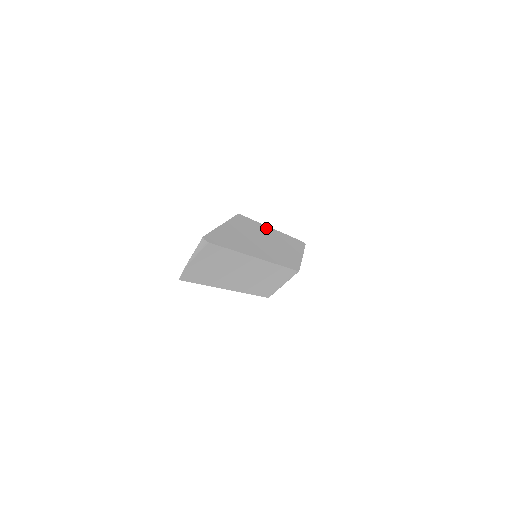
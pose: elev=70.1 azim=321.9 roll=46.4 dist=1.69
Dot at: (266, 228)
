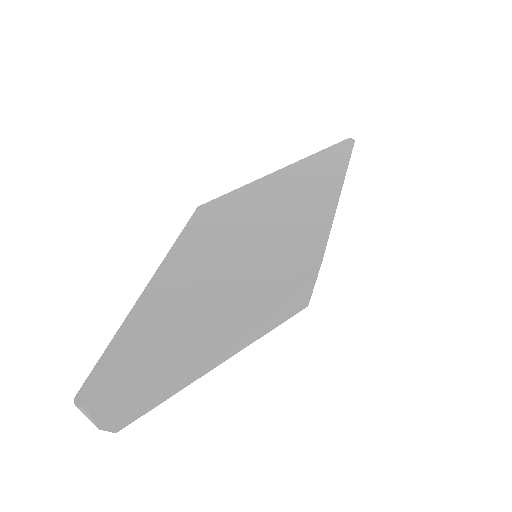
Dot at: (260, 186)
